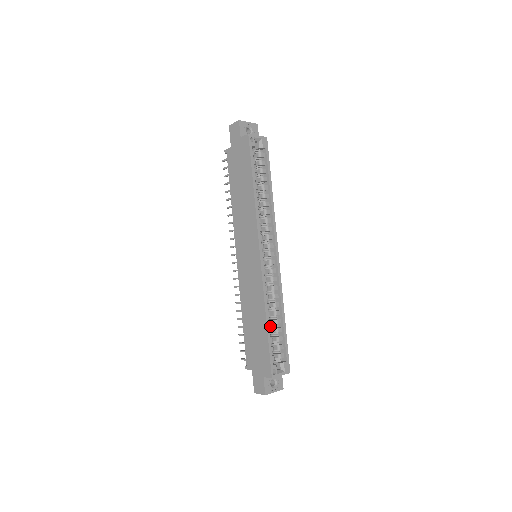
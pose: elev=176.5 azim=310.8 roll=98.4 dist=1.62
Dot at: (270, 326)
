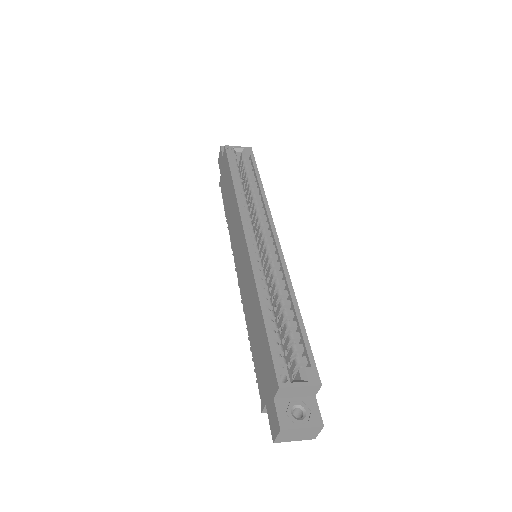
Dot at: (281, 327)
